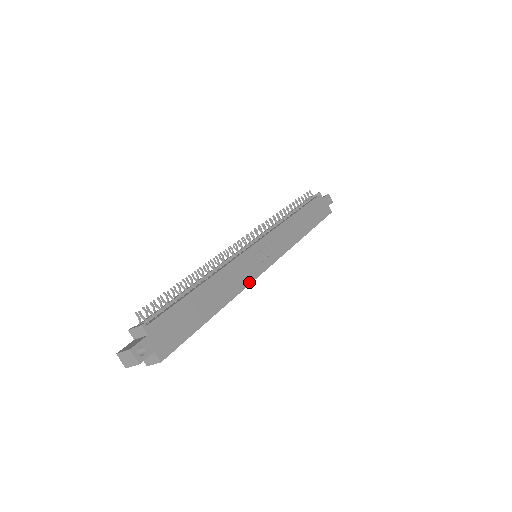
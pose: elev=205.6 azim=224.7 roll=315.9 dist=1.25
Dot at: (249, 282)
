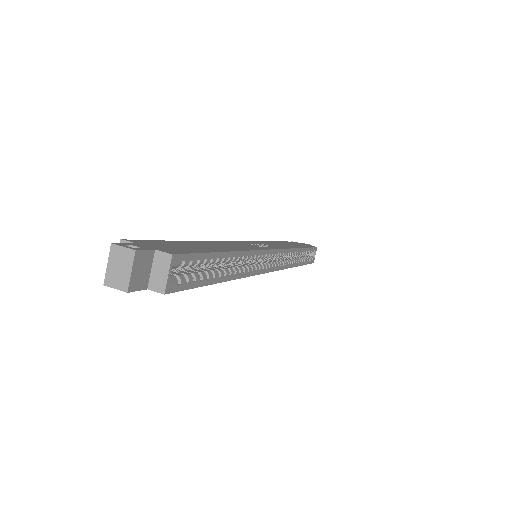
Dot at: (258, 249)
